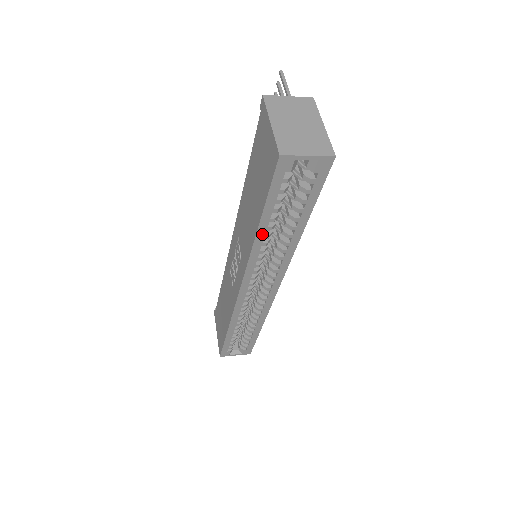
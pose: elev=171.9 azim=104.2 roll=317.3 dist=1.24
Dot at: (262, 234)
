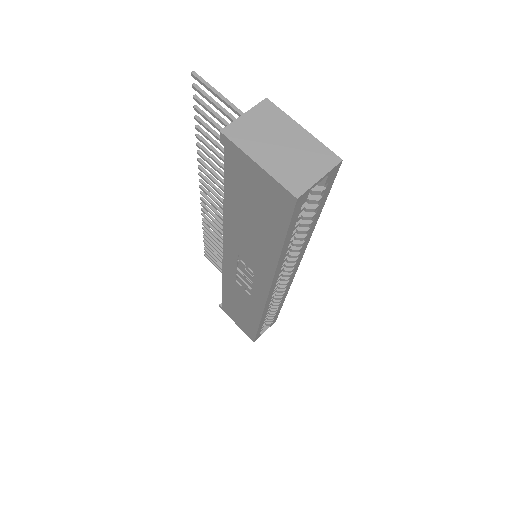
Dot at: (283, 256)
